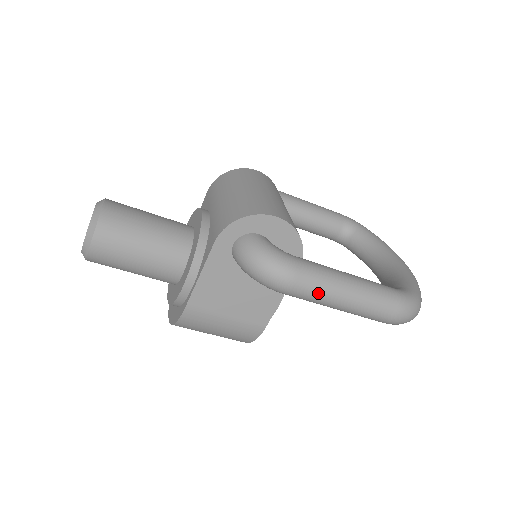
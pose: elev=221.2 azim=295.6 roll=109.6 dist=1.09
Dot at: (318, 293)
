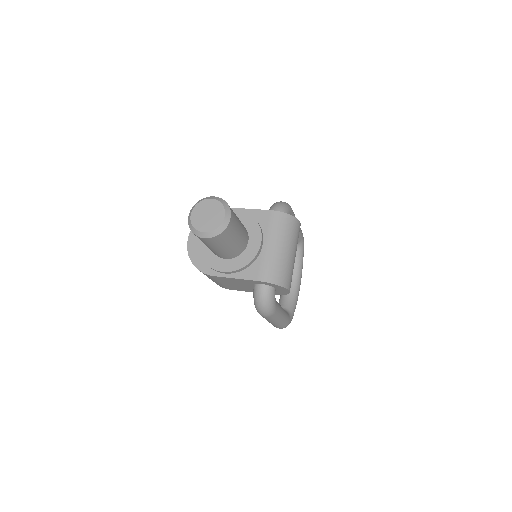
Dot at: (269, 320)
